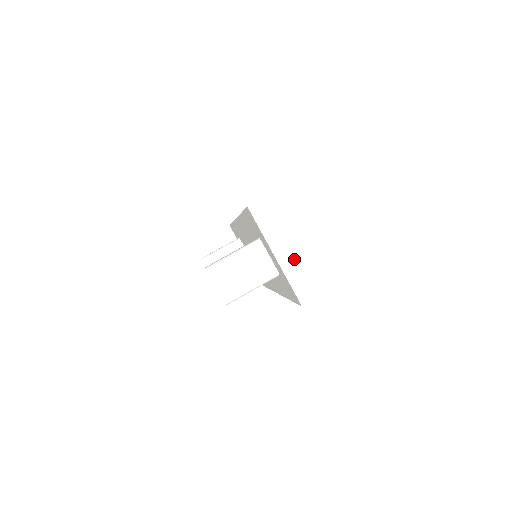
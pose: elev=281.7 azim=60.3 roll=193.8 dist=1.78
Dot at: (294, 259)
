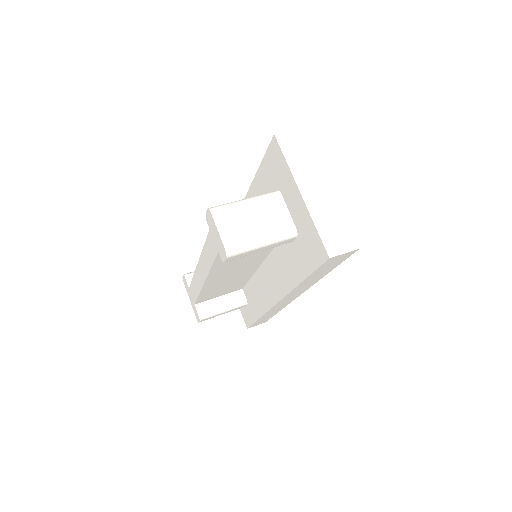
Dot at: (323, 201)
